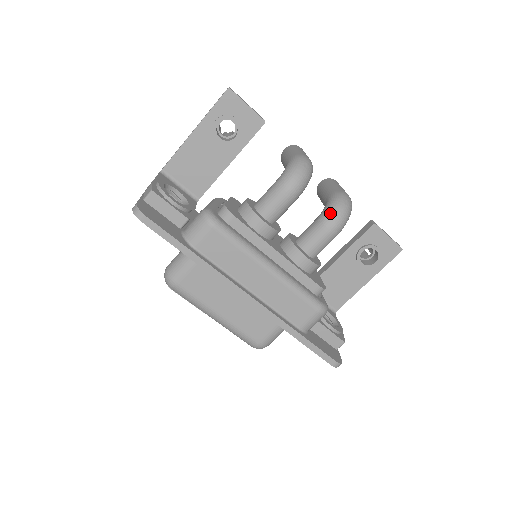
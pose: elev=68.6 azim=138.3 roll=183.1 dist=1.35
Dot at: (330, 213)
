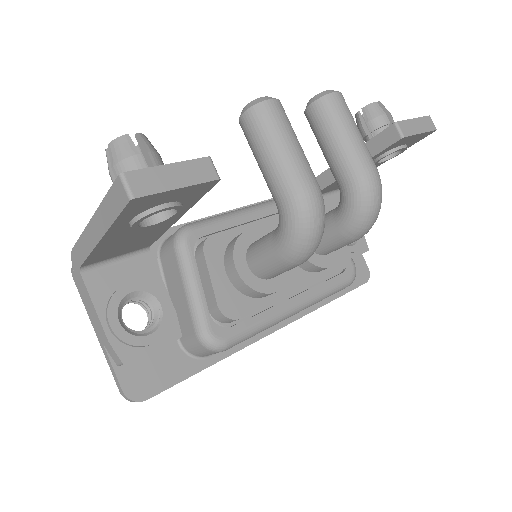
Dot at: (356, 227)
